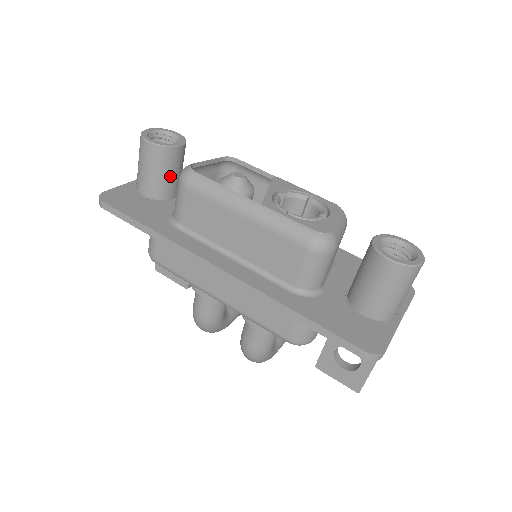
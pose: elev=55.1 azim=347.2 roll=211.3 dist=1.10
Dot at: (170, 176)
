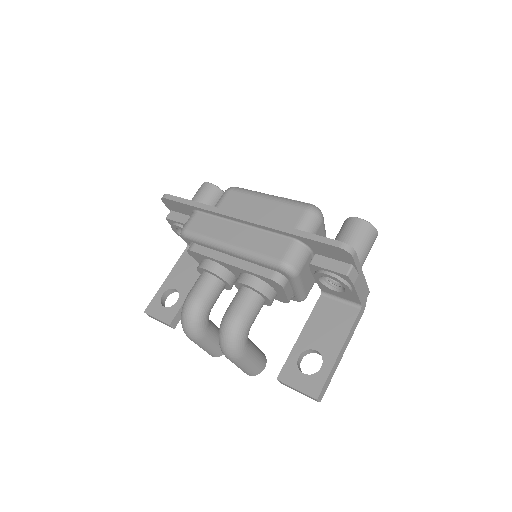
Dot at: occluded
